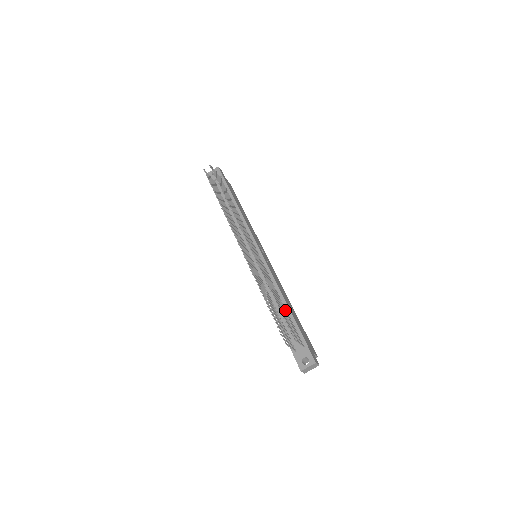
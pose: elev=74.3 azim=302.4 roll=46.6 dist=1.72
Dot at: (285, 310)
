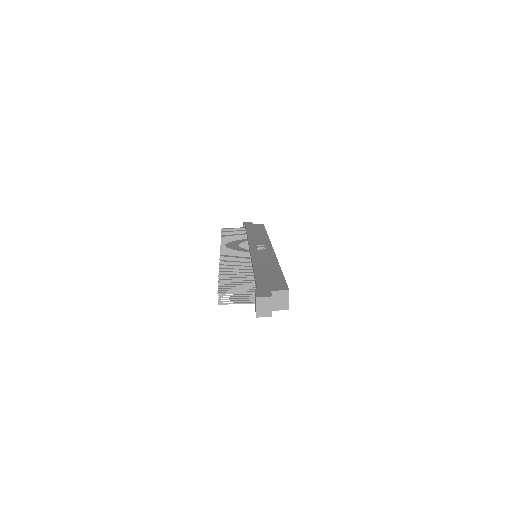
Dot at: (248, 276)
